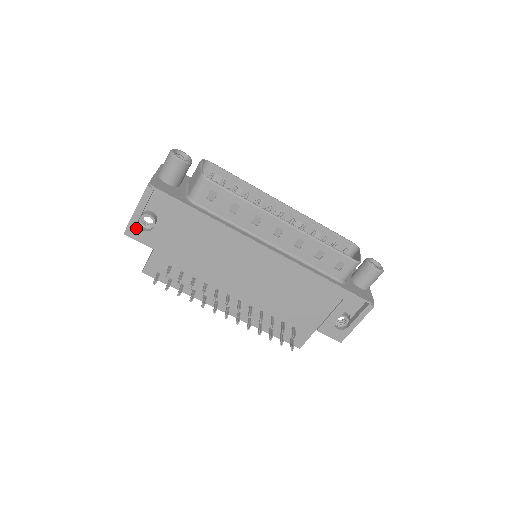
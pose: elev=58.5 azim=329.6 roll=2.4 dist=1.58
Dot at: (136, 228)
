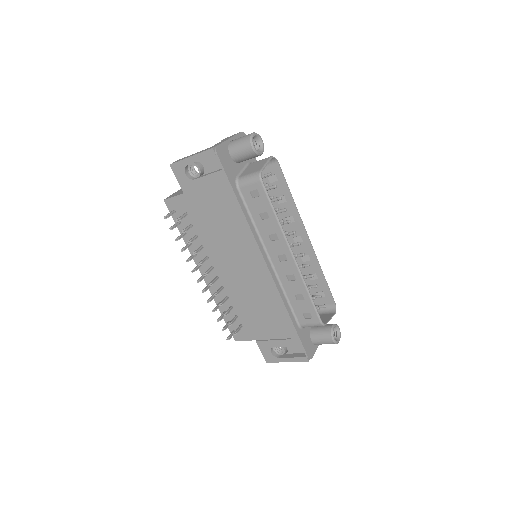
Dot at: (182, 169)
